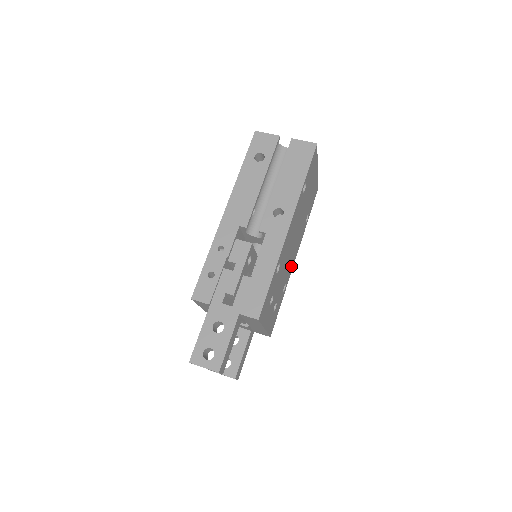
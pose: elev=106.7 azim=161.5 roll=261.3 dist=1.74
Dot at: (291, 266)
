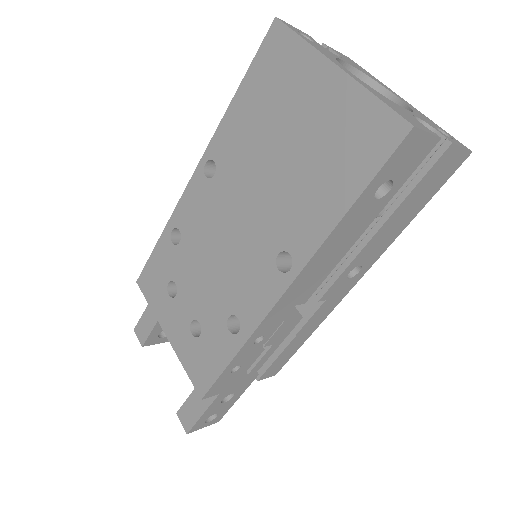
Dot at: occluded
